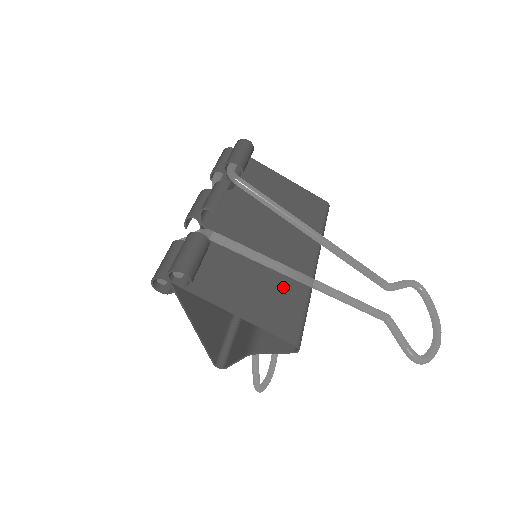
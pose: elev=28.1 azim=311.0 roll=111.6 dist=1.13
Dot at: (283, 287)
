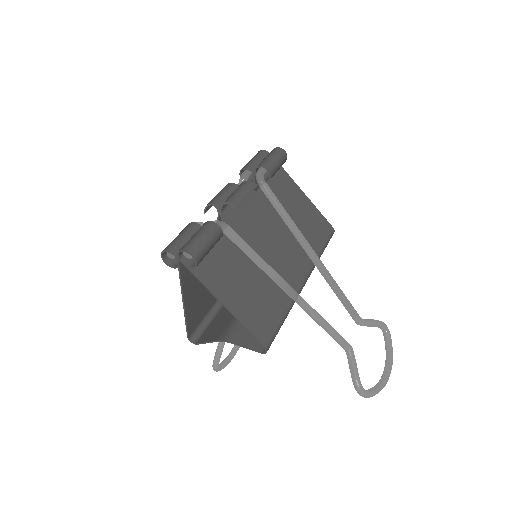
Dot at: (271, 293)
